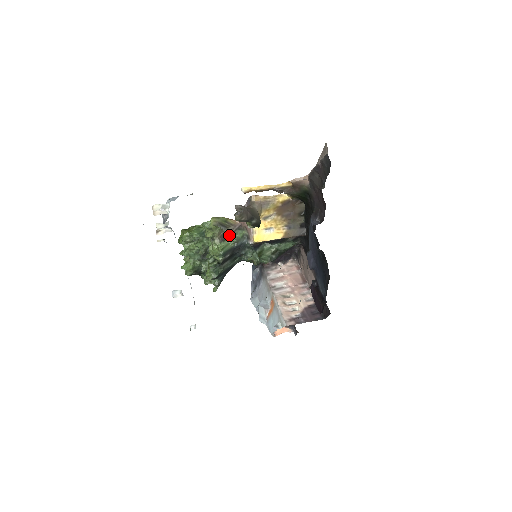
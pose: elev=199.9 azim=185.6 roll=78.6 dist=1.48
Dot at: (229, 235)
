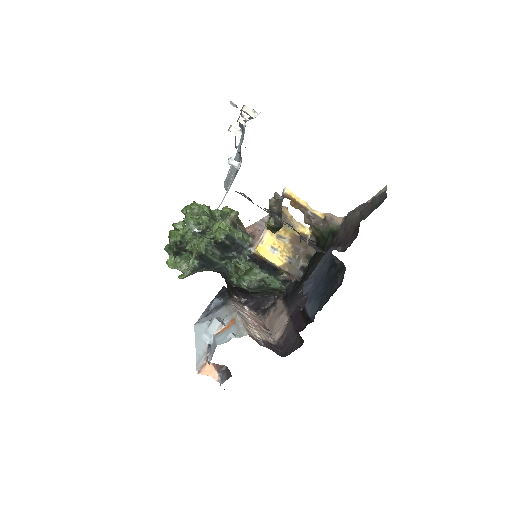
Dot at: (238, 228)
